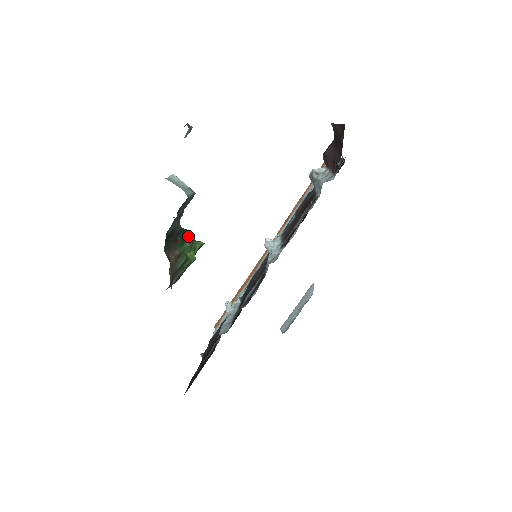
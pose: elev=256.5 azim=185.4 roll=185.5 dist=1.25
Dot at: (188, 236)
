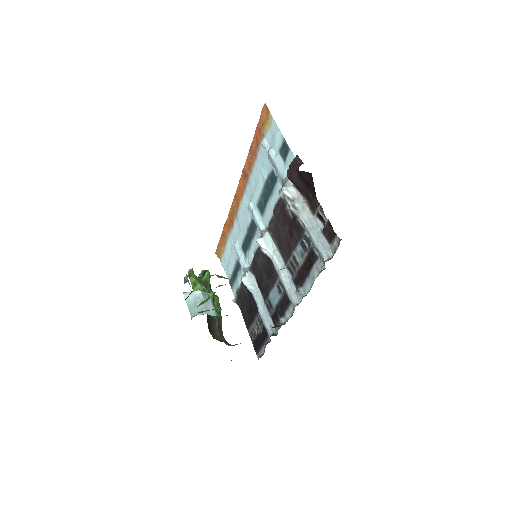
Dot at: occluded
